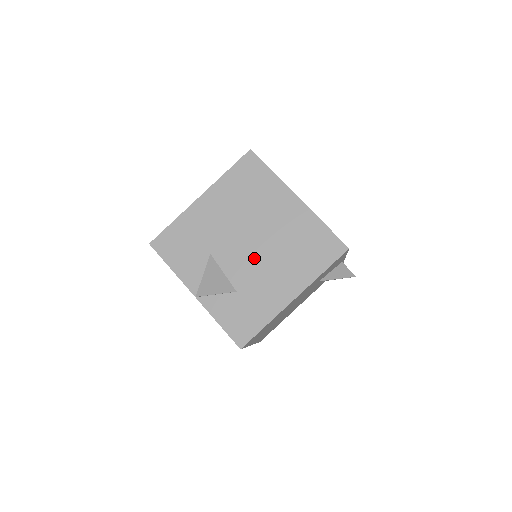
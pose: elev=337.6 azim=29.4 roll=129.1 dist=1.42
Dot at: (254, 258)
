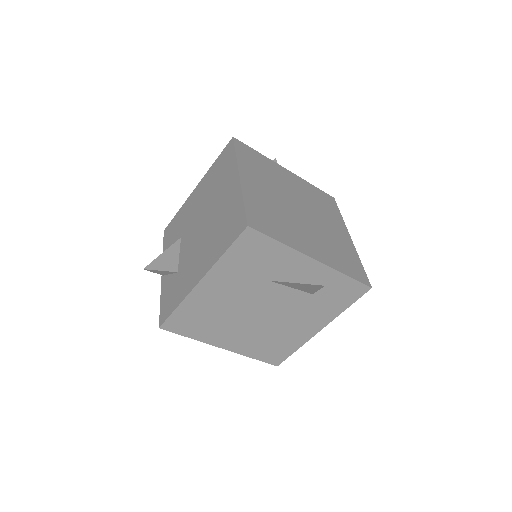
Dot at: (196, 240)
